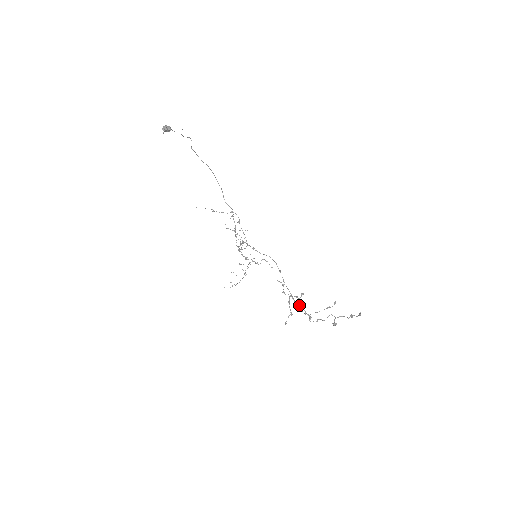
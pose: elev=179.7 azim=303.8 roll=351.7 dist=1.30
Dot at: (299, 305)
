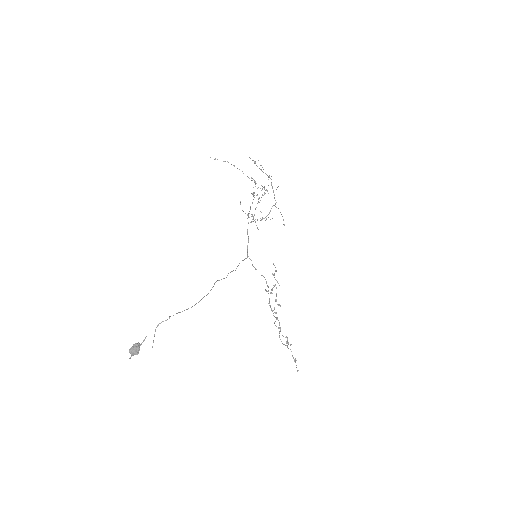
Dot at: (273, 310)
